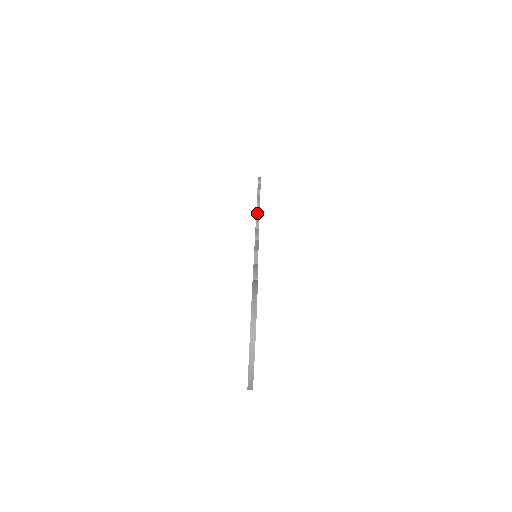
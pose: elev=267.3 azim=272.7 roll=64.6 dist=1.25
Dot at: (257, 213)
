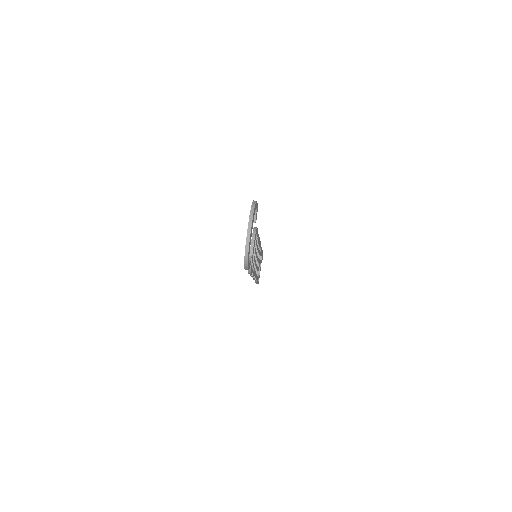
Dot at: occluded
